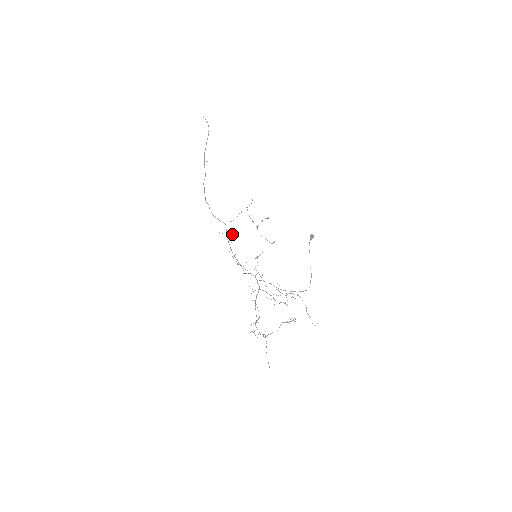
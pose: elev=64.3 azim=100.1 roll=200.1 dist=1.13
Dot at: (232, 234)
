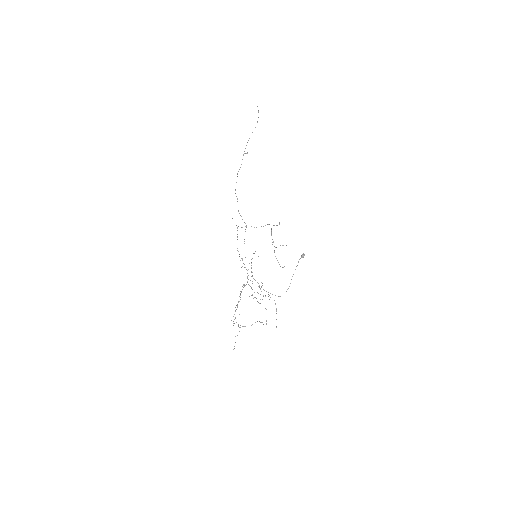
Dot at: occluded
